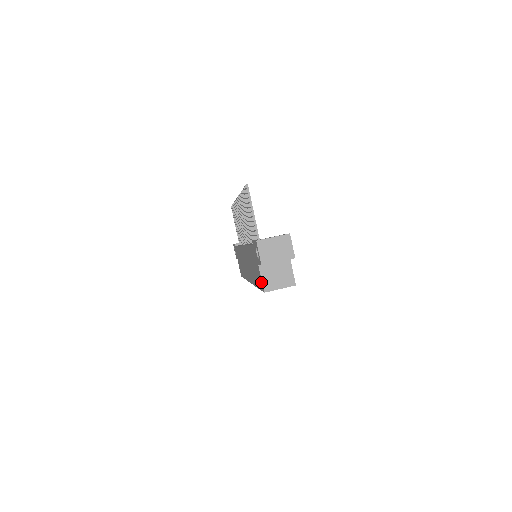
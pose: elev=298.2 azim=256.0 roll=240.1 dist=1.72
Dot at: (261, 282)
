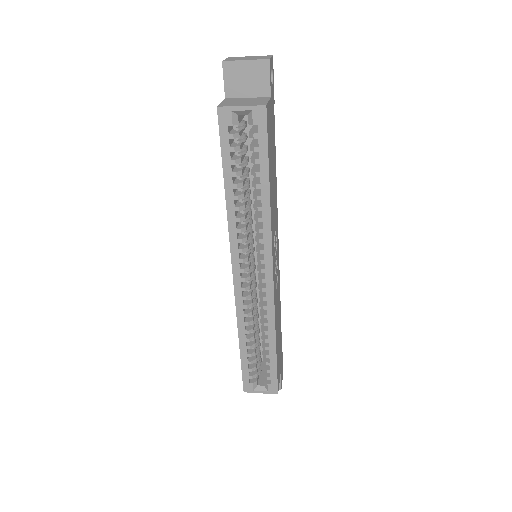
Dot at: occluded
